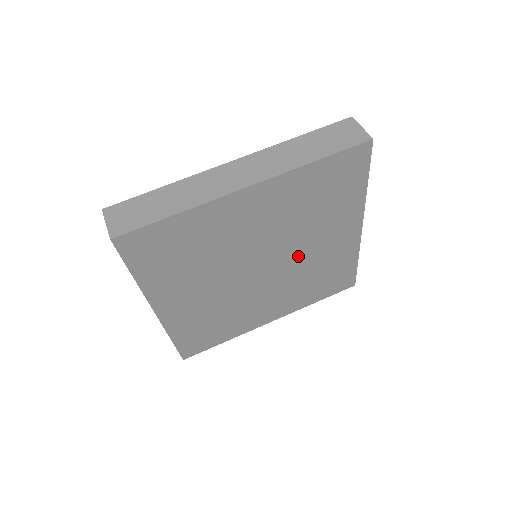
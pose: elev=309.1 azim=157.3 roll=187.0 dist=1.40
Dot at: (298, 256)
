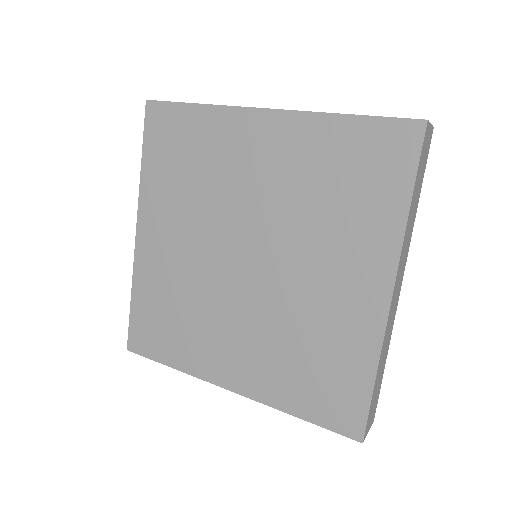
Dot at: (291, 277)
